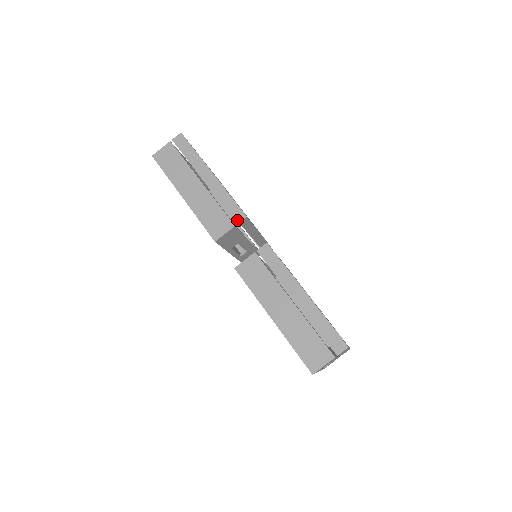
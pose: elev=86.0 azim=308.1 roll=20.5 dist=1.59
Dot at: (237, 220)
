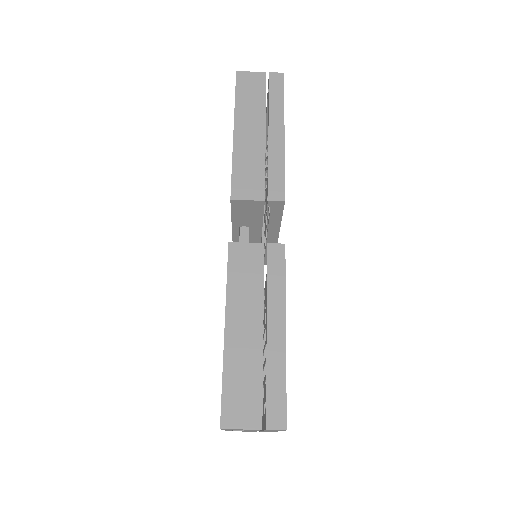
Dot at: (272, 197)
